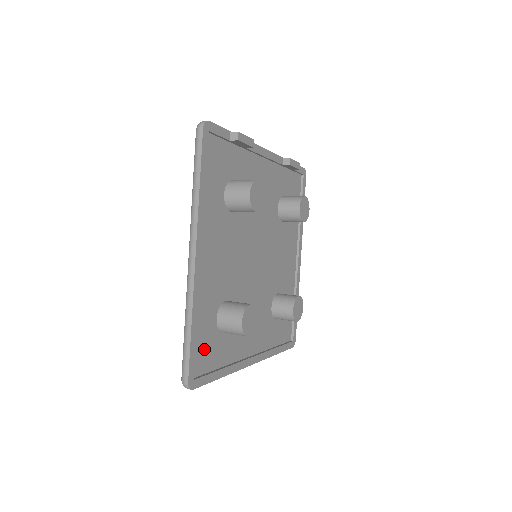
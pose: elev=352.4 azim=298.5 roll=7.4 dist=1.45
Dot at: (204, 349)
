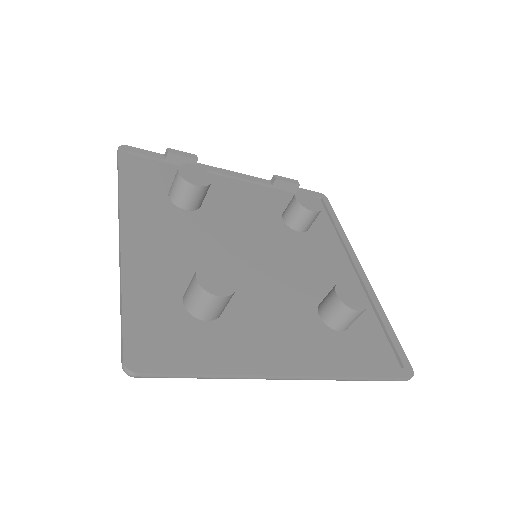
Dot at: (162, 332)
